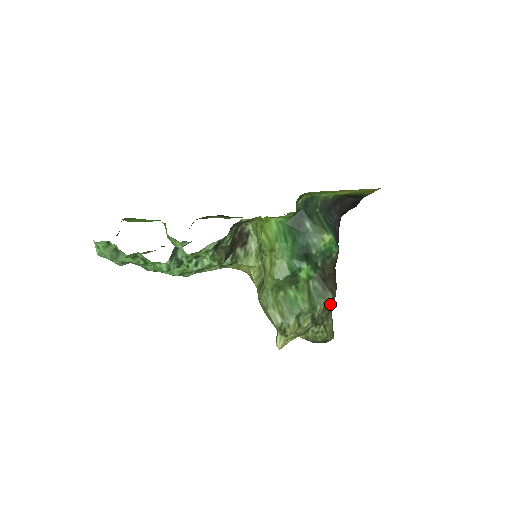
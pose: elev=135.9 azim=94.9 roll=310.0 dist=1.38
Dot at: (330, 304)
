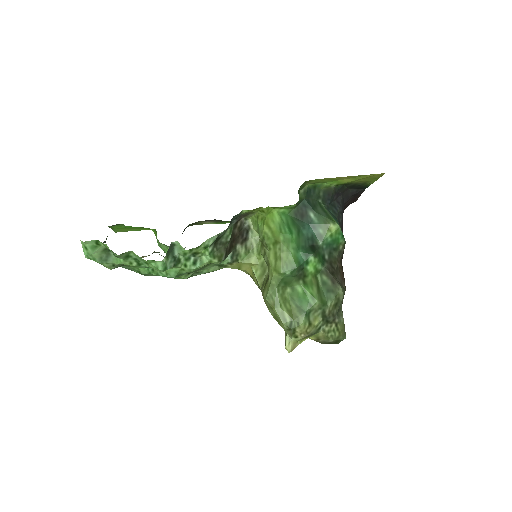
Dot at: (341, 299)
